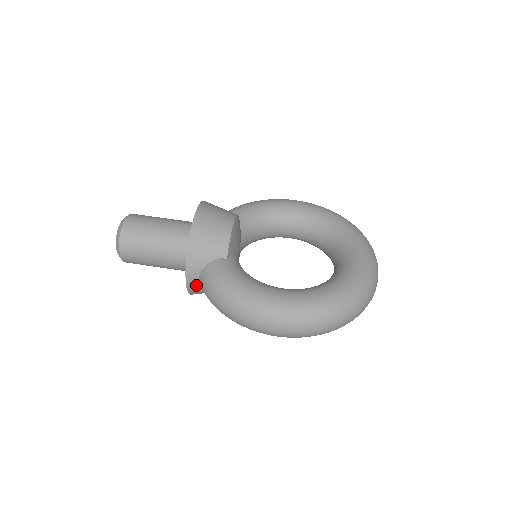
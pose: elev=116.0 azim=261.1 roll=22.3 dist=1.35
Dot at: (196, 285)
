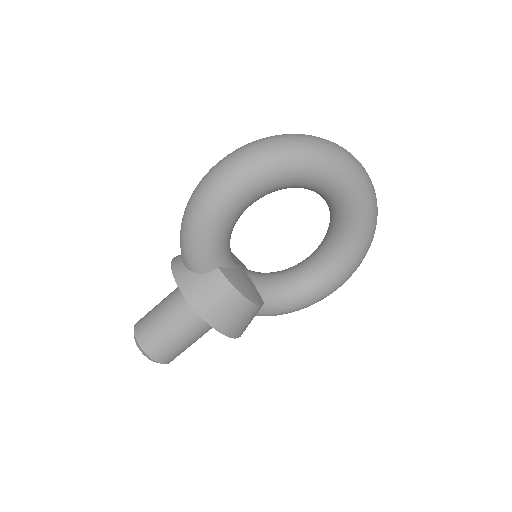
Dot at: occluded
